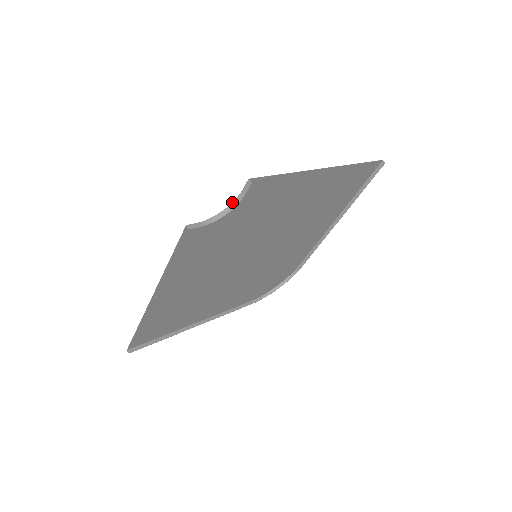
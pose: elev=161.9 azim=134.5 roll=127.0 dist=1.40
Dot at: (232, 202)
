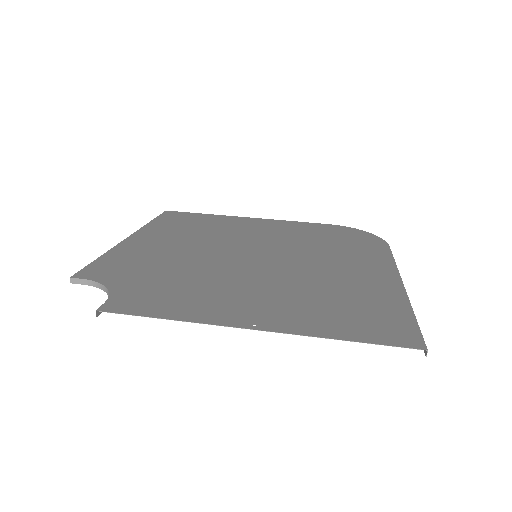
Dot at: (108, 293)
